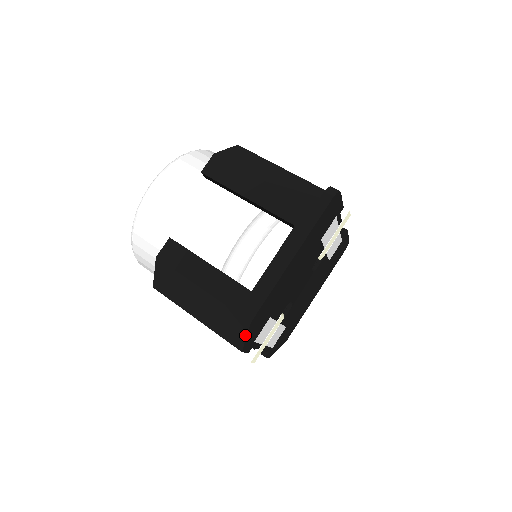
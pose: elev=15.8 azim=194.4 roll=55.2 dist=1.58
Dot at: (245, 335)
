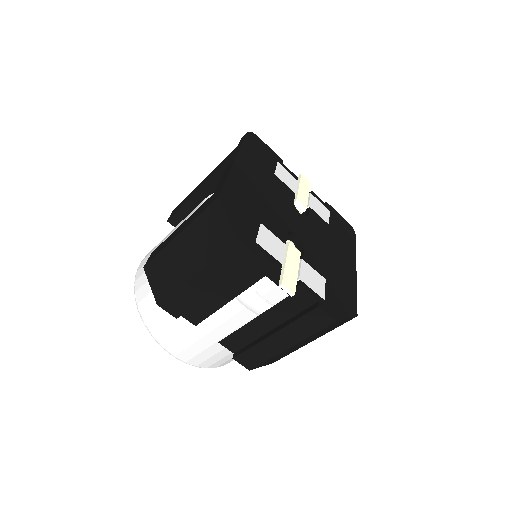
Dot at: (225, 216)
